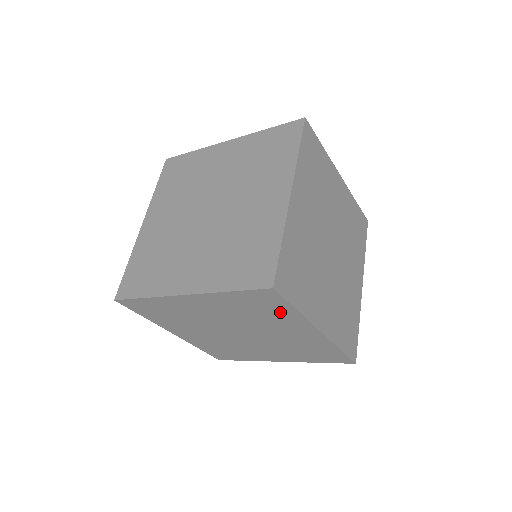
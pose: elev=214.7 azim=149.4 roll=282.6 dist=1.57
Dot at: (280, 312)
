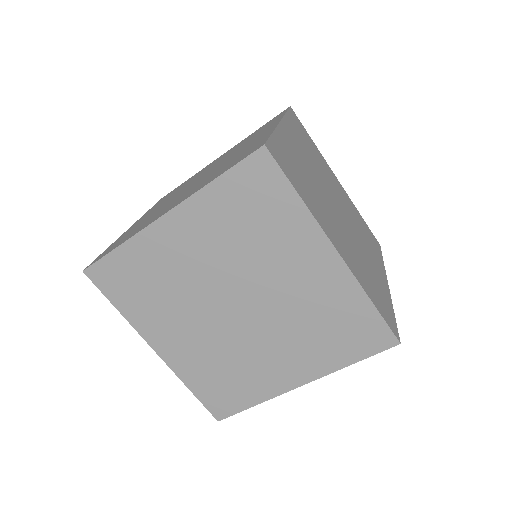
Dot at: (280, 212)
